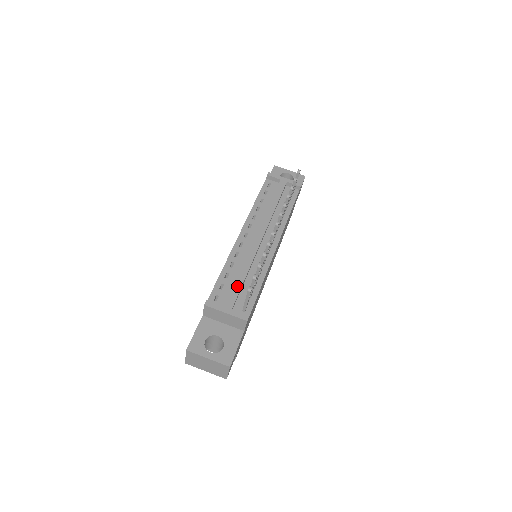
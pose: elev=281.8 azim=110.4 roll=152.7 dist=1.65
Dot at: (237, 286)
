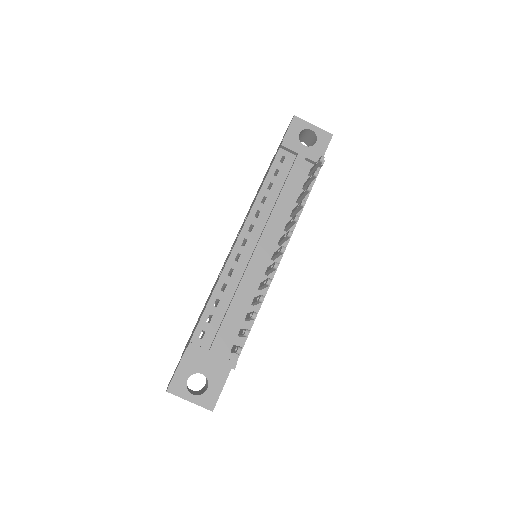
Dot at: (227, 322)
